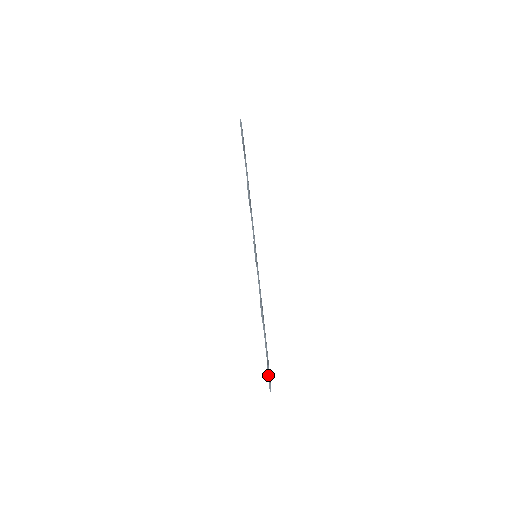
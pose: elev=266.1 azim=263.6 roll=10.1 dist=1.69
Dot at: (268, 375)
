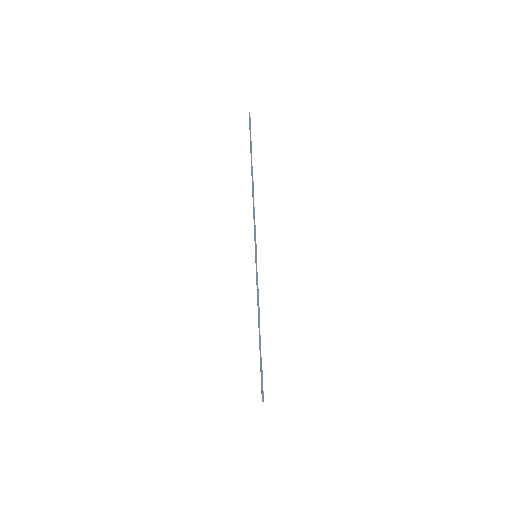
Dot at: (261, 371)
